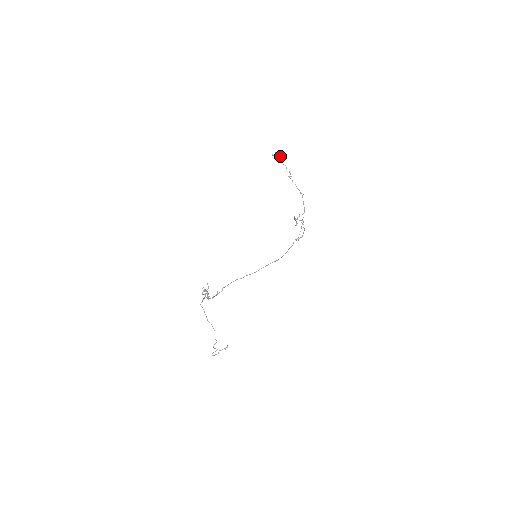
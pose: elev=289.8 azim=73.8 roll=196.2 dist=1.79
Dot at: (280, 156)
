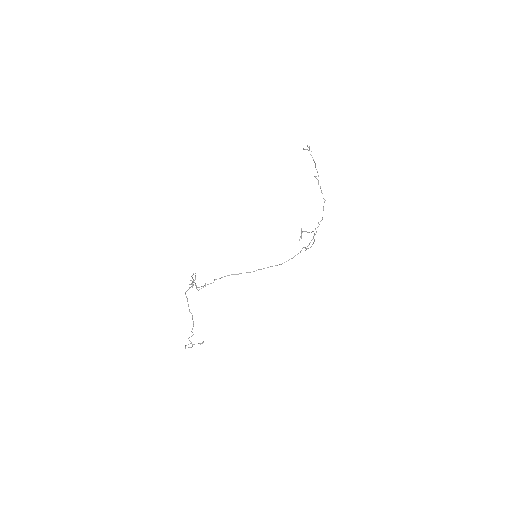
Dot at: occluded
